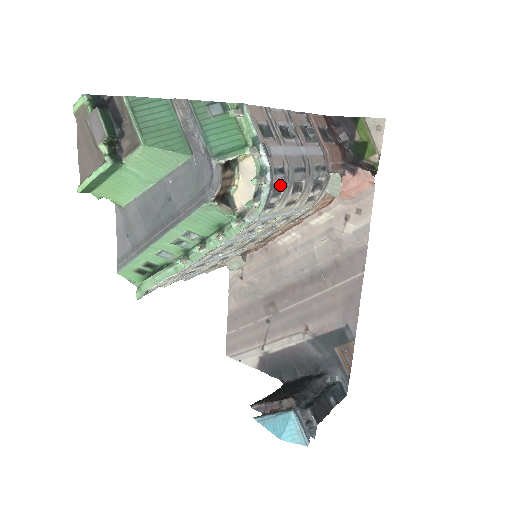
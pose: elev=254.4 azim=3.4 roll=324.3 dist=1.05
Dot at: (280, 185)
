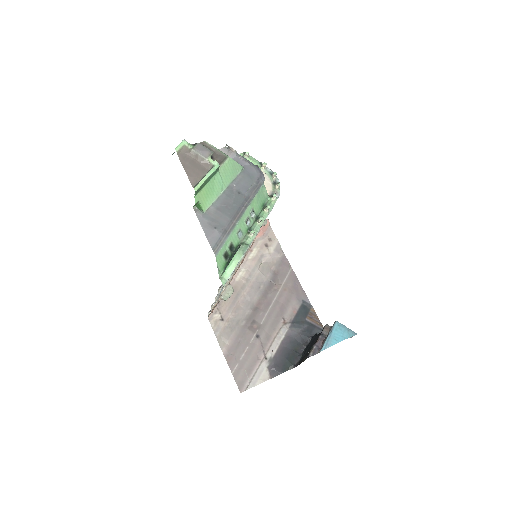
Dot at: occluded
